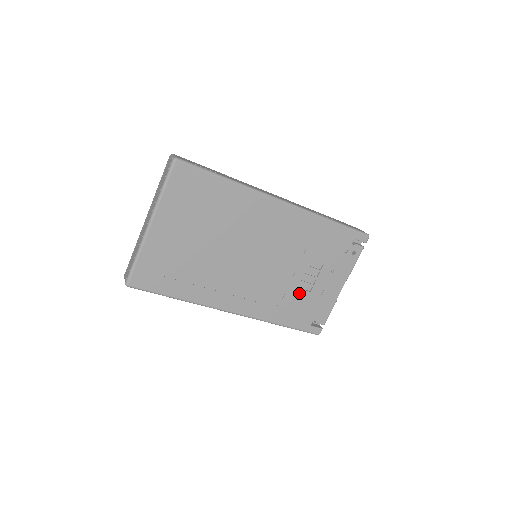
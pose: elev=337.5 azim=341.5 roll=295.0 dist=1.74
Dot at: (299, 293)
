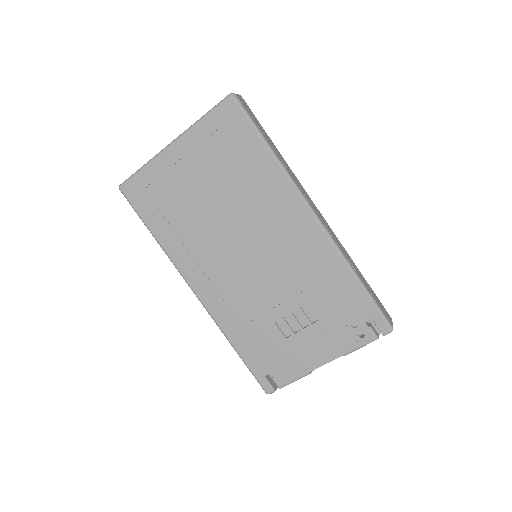
Dot at: (273, 329)
